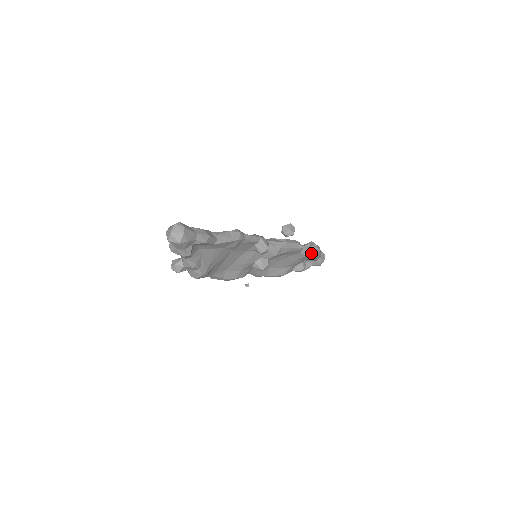
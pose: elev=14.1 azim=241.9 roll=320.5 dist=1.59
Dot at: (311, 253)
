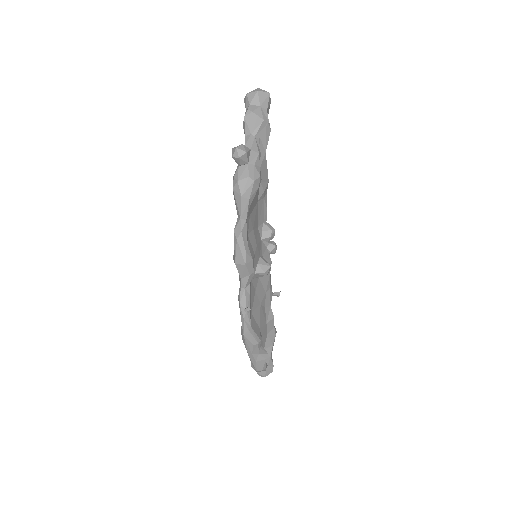
Dot at: occluded
